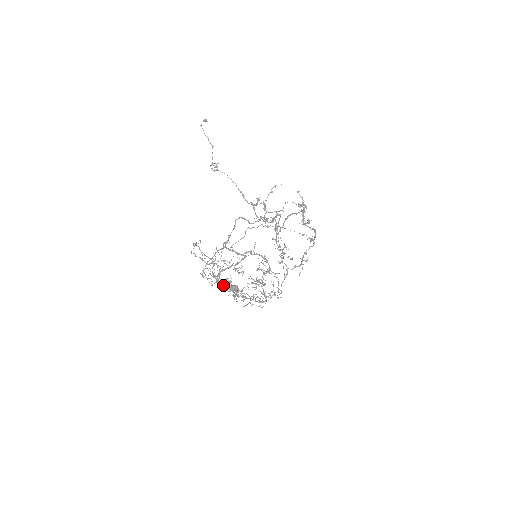
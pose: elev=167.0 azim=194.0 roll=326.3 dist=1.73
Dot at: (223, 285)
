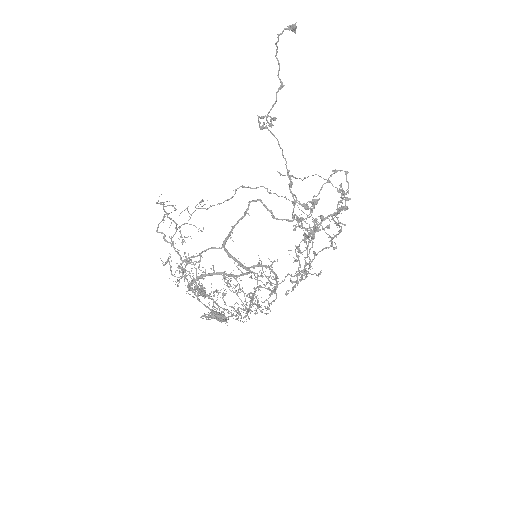
Dot at: (194, 289)
